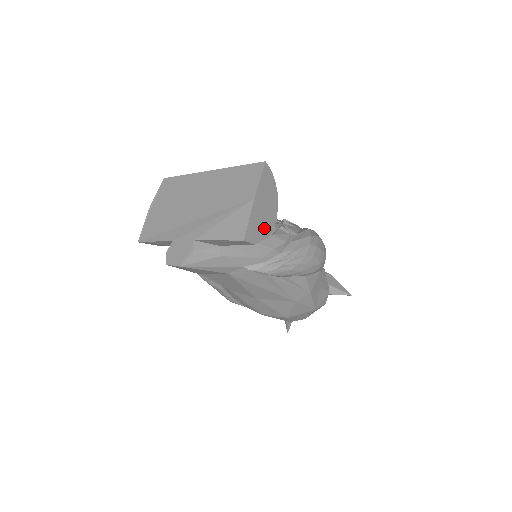
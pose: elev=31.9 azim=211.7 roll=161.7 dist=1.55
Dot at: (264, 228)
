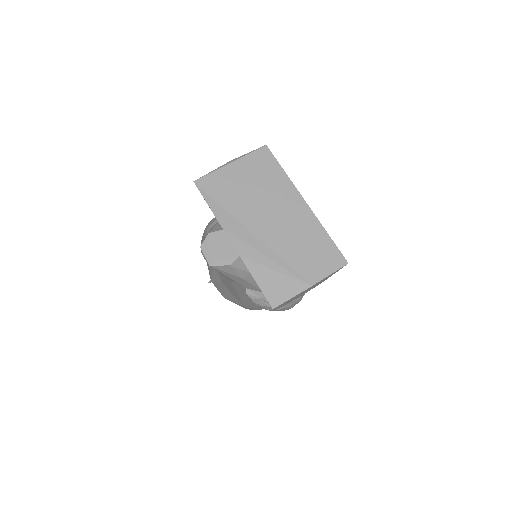
Dot at: (292, 300)
